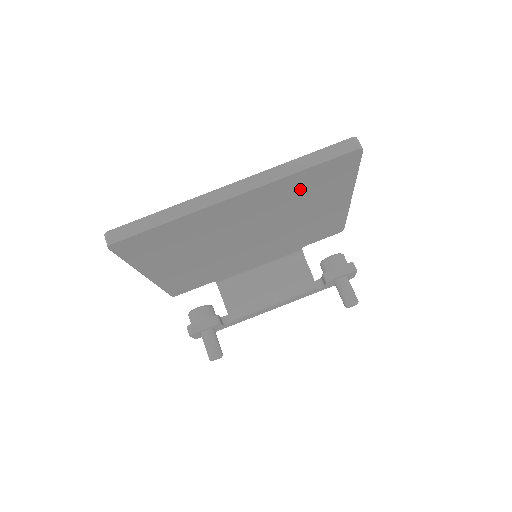
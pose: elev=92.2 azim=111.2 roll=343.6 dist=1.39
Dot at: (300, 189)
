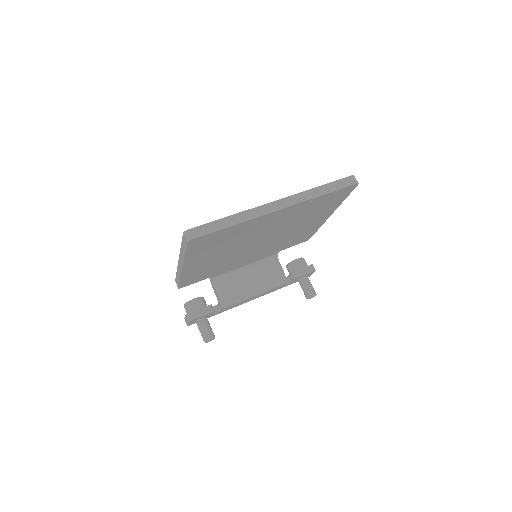
Dot at: (312, 207)
